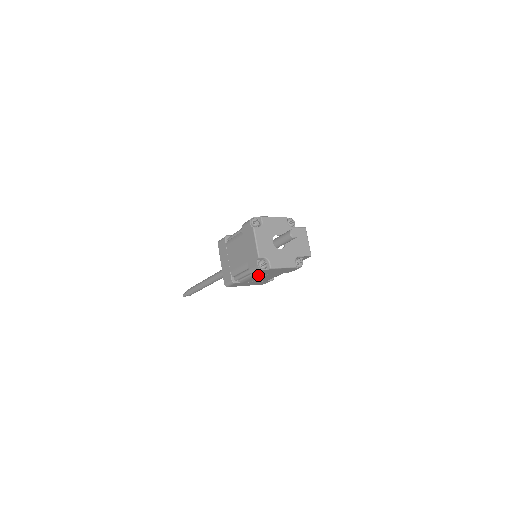
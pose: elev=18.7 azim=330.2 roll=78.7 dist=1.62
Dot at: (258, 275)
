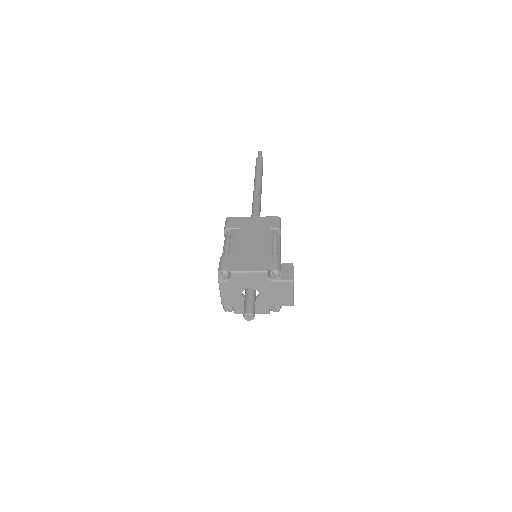
Dot at: occluded
